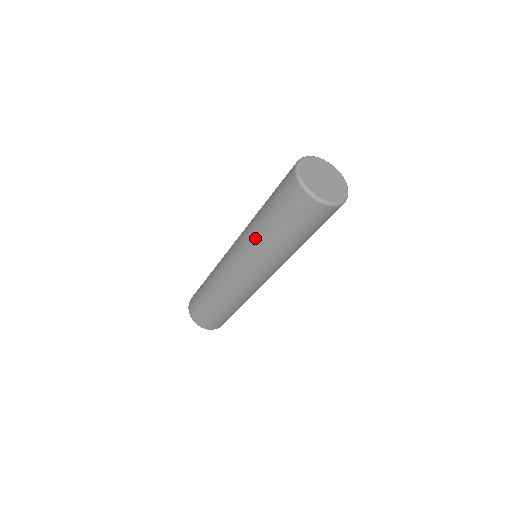
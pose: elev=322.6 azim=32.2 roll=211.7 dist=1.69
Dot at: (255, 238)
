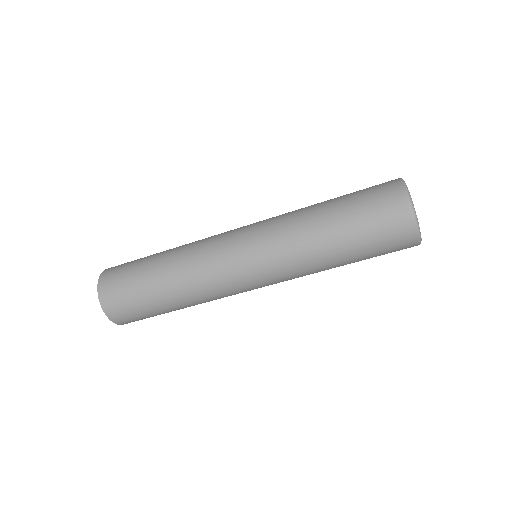
Dot at: (299, 234)
